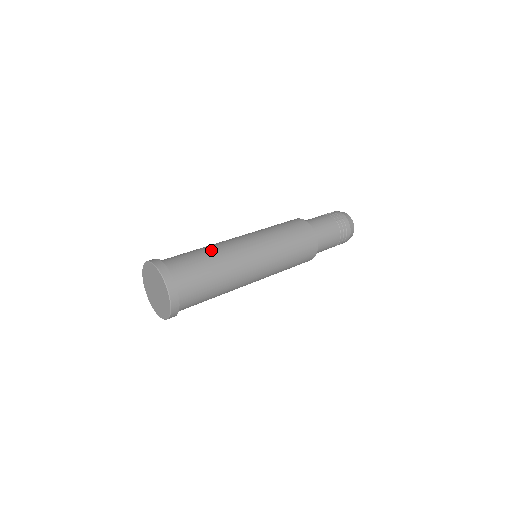
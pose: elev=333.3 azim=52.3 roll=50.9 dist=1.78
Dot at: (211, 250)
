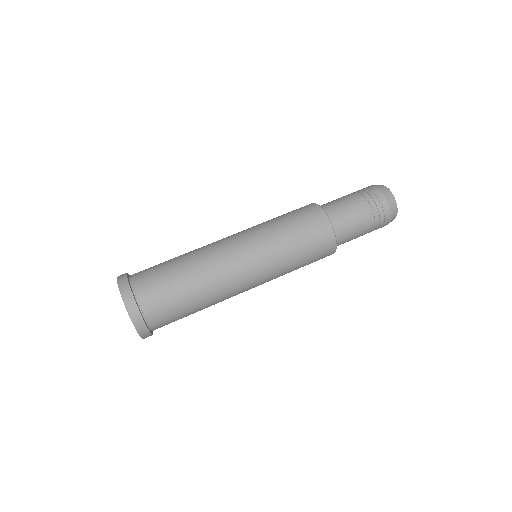
Dot at: (189, 262)
